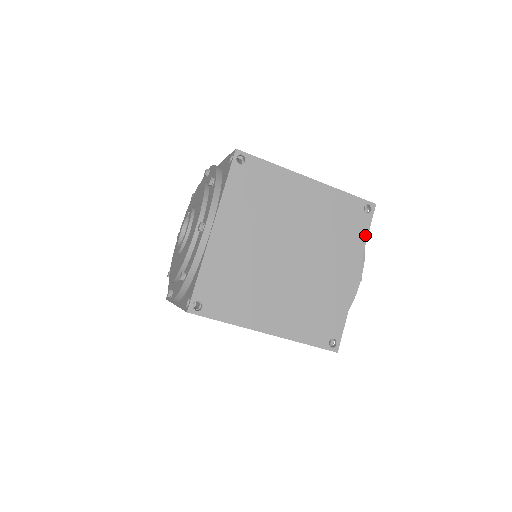
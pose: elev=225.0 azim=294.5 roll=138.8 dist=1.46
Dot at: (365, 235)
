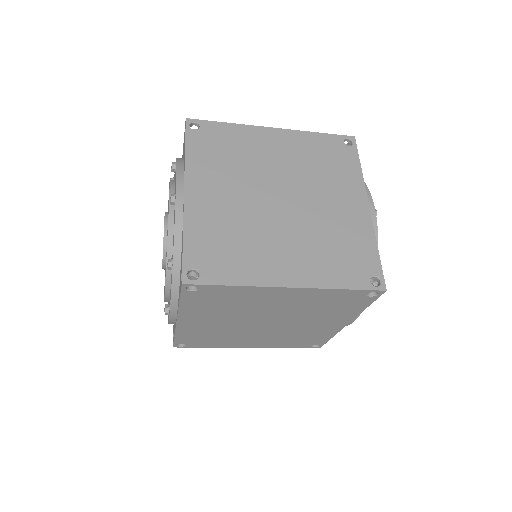
Dot at: (357, 166)
